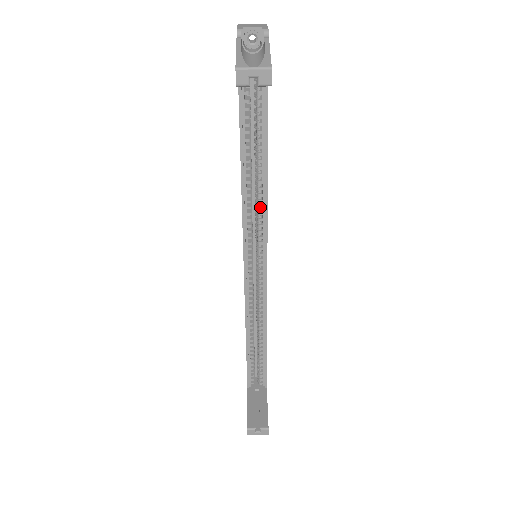
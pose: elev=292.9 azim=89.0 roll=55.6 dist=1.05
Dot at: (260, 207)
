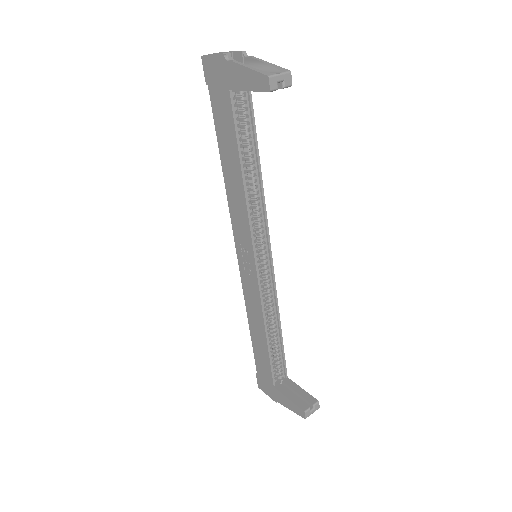
Dot at: (259, 206)
